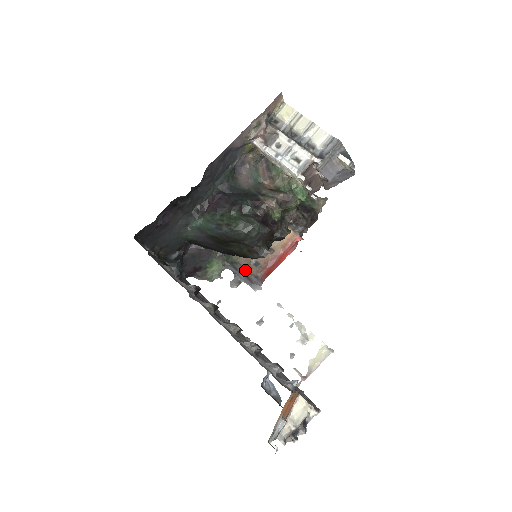
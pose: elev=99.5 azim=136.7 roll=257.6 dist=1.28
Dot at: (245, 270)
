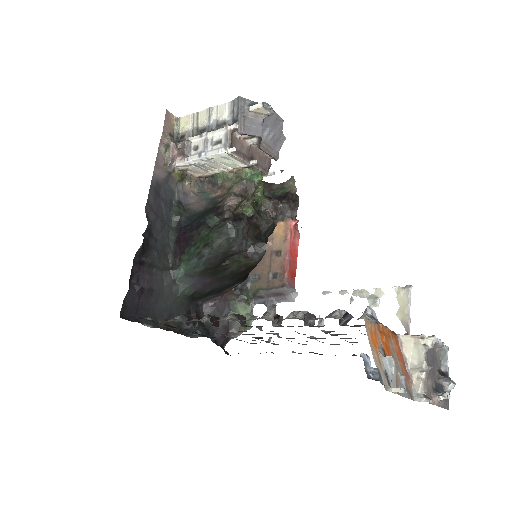
Dot at: (269, 290)
